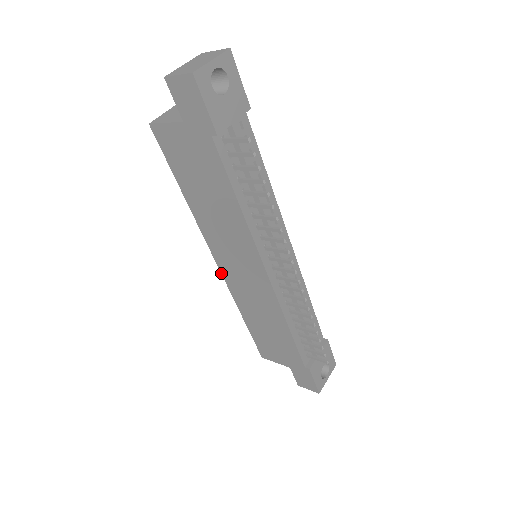
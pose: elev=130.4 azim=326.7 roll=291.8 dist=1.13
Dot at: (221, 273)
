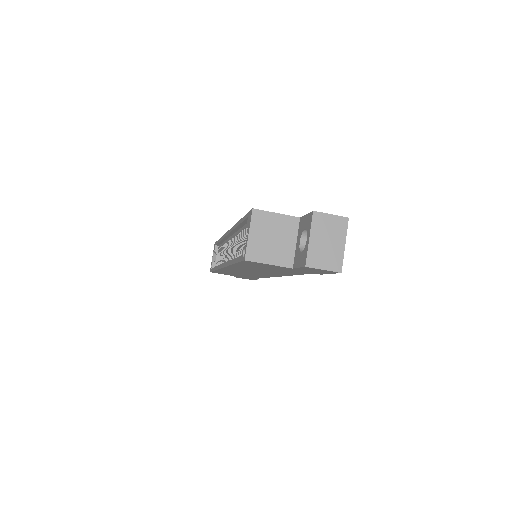
Dot at: (221, 268)
